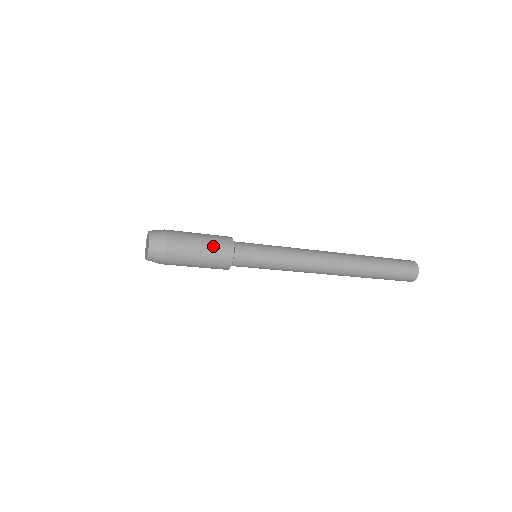
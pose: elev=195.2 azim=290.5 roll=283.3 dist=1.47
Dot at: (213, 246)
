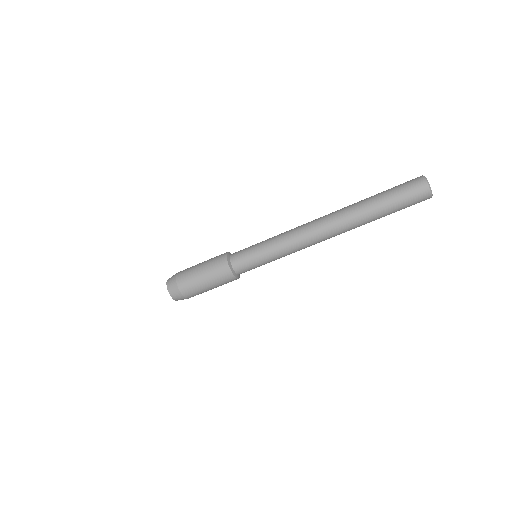
Dot at: (211, 268)
